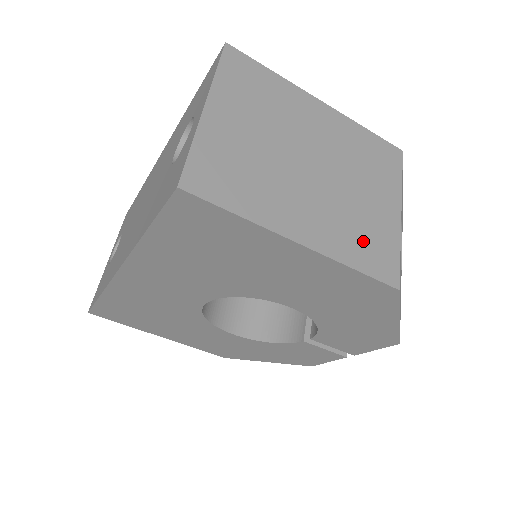
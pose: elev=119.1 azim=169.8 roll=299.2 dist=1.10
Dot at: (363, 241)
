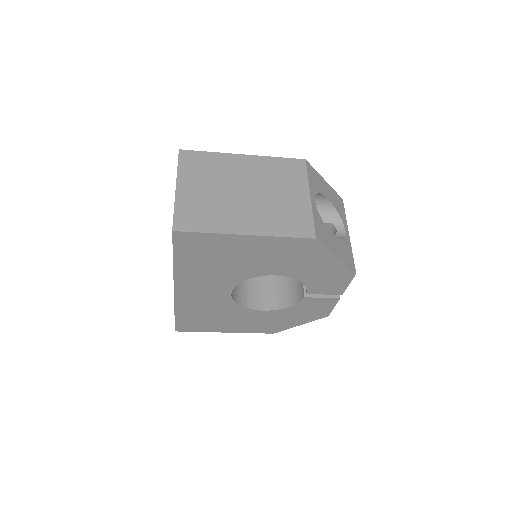
Dot at: (286, 220)
